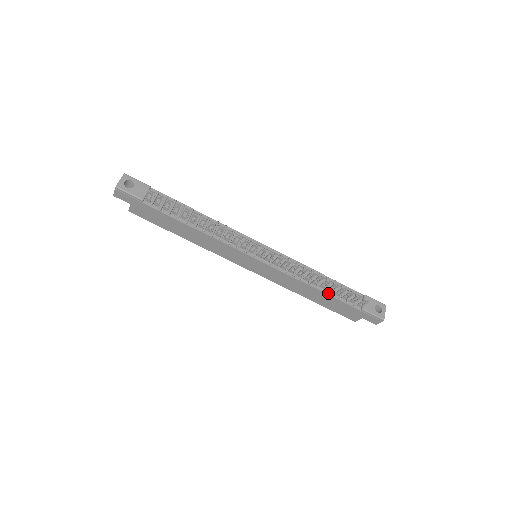
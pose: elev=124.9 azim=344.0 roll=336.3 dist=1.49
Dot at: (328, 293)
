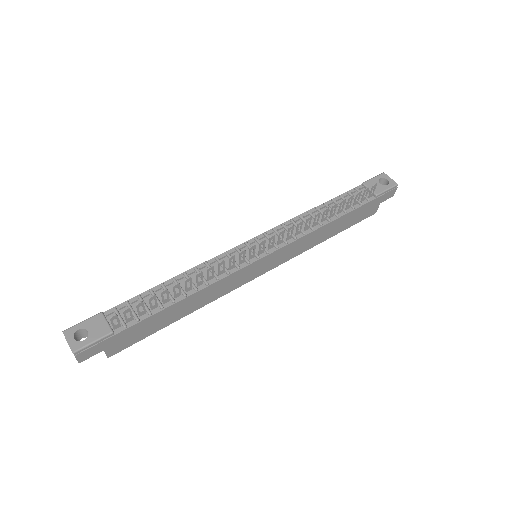
Dot at: (341, 215)
